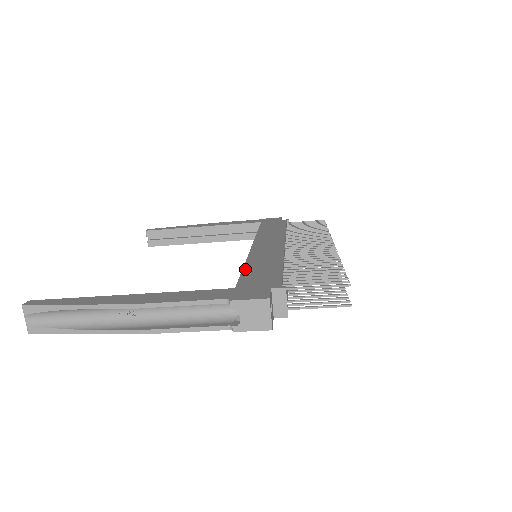
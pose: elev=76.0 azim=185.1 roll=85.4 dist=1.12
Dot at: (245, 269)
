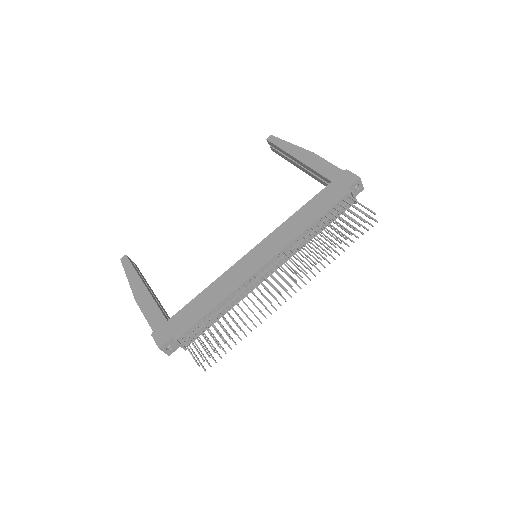
Dot at: (198, 296)
